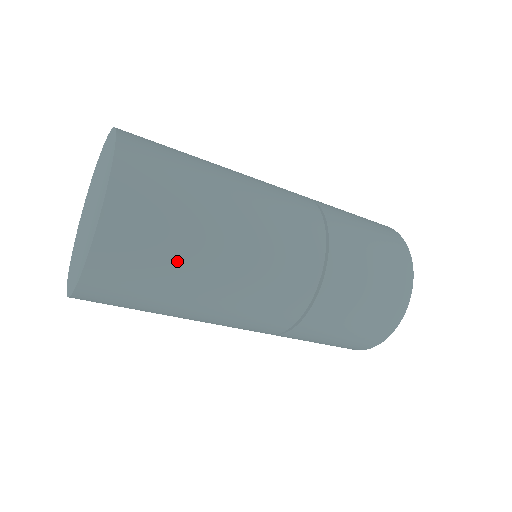
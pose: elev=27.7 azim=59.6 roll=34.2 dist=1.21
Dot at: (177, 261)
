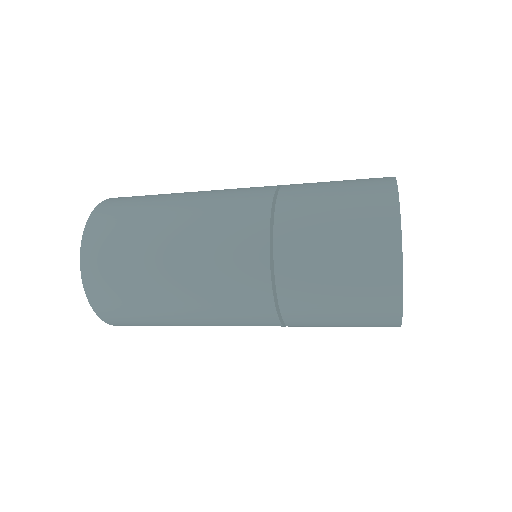
Dot at: (137, 246)
